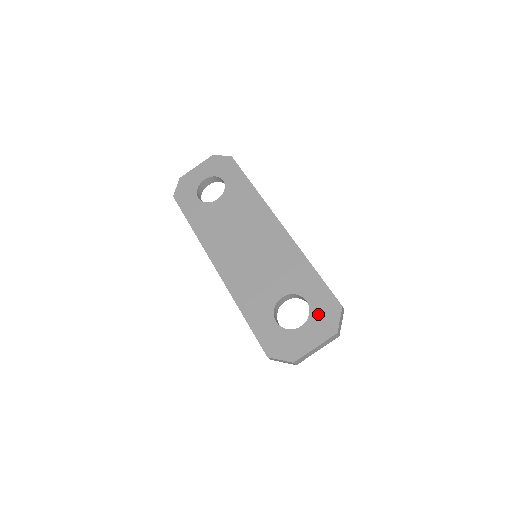
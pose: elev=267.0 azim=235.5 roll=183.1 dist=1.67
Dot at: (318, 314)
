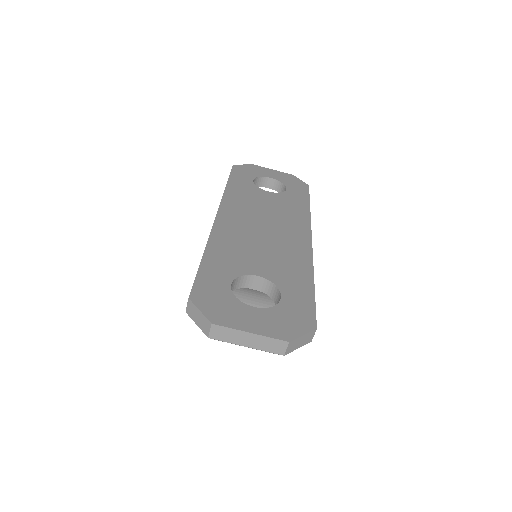
Dot at: (283, 313)
